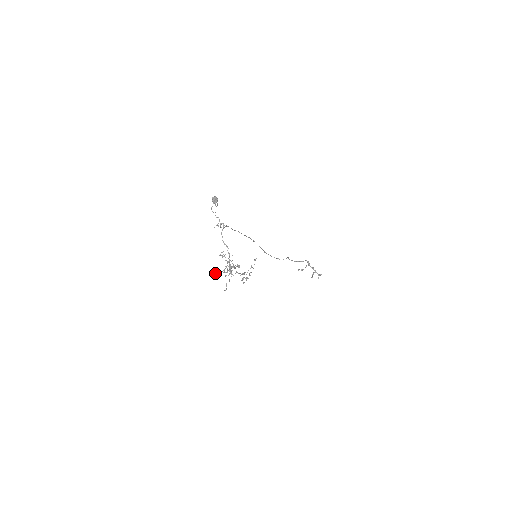
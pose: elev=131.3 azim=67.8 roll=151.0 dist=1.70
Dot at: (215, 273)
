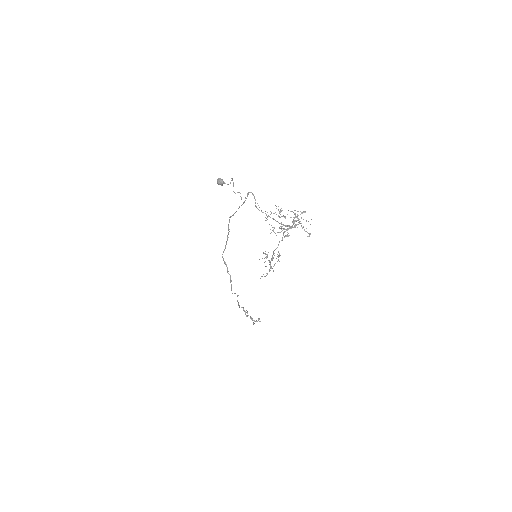
Dot at: (283, 229)
